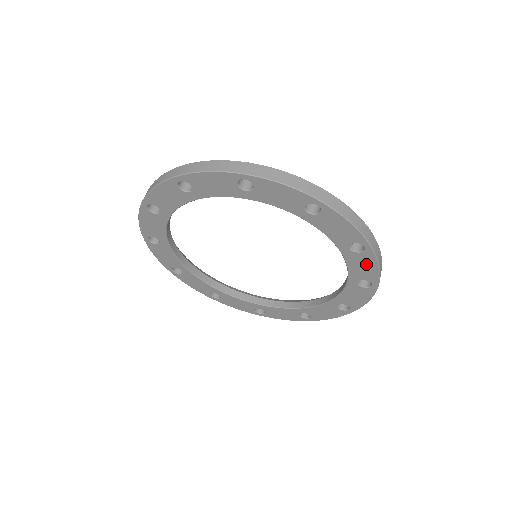
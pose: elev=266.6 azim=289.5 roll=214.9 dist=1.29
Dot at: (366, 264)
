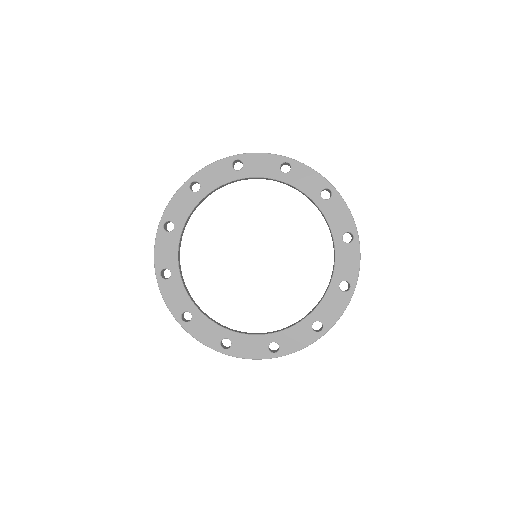
Dot at: (339, 210)
